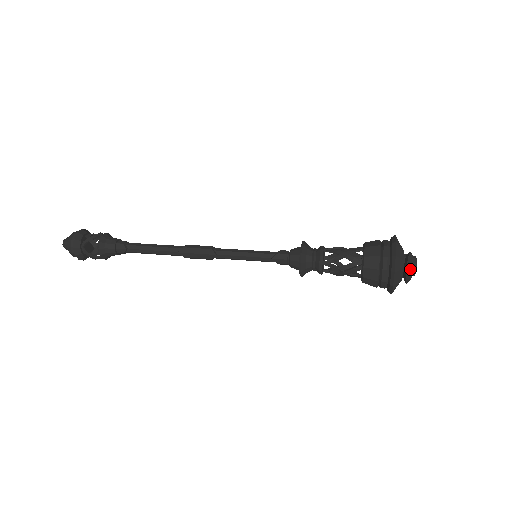
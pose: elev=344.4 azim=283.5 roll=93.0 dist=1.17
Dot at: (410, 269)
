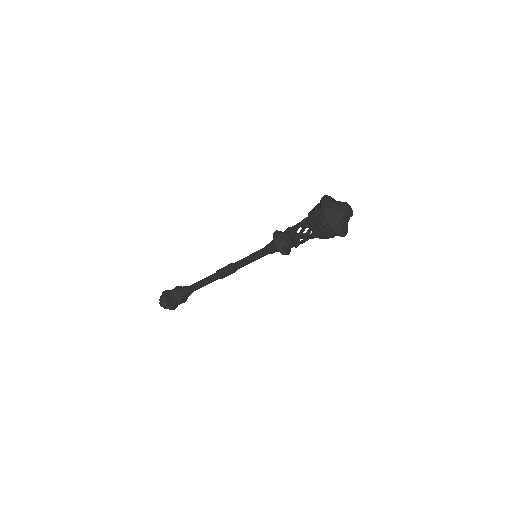
Dot at: (337, 212)
